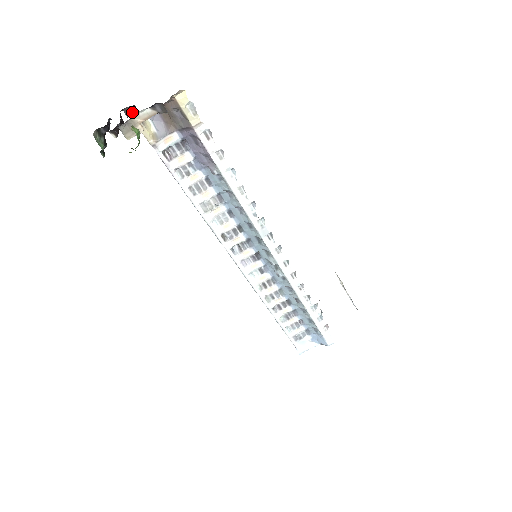
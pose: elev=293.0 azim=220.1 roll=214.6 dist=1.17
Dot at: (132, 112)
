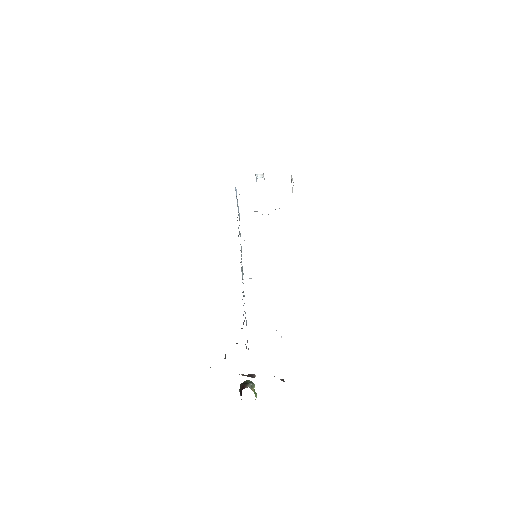
Dot at: occluded
